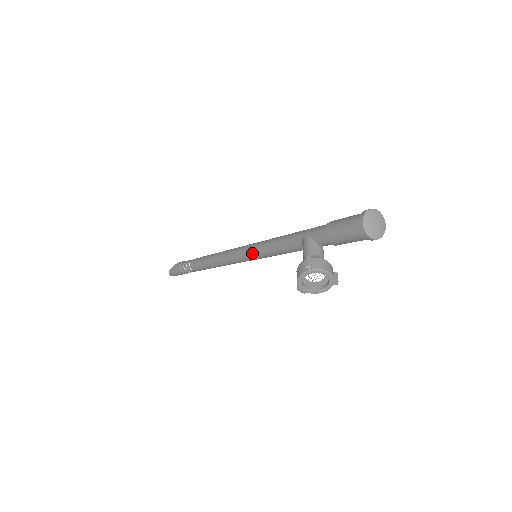
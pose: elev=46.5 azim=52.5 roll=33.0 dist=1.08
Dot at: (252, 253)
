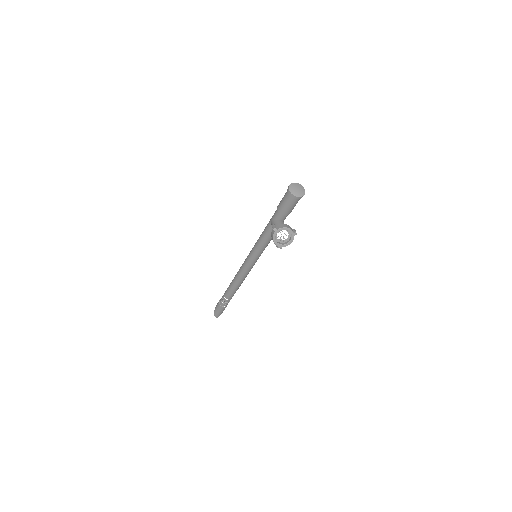
Dot at: (252, 255)
